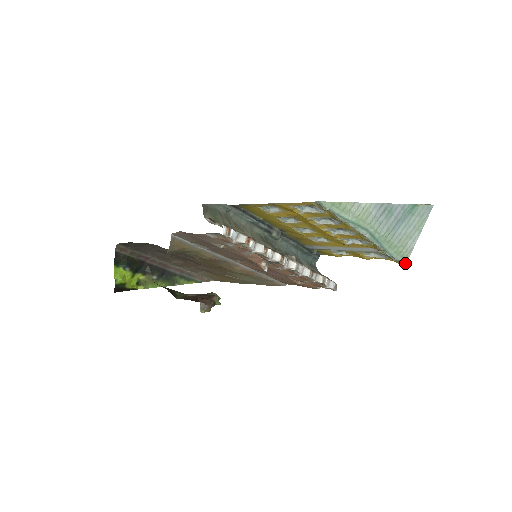
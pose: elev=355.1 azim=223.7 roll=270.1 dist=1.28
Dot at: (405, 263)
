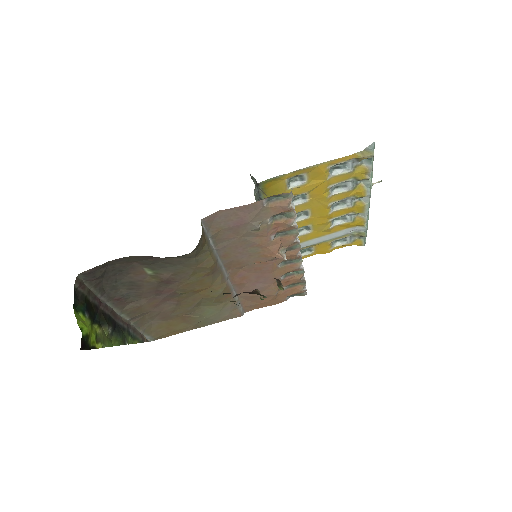
Dot at: (365, 243)
